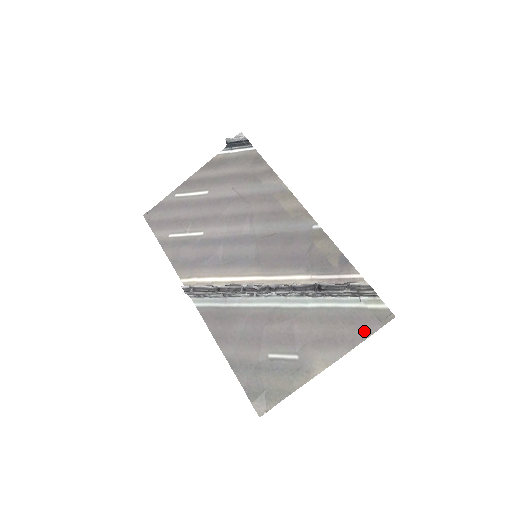
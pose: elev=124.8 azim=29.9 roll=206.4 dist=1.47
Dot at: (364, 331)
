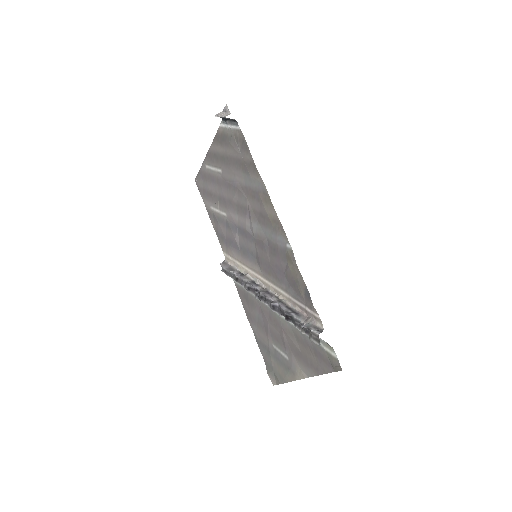
Dot at: (323, 367)
